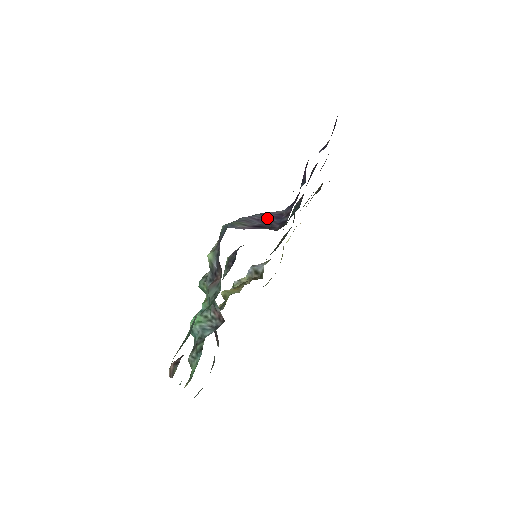
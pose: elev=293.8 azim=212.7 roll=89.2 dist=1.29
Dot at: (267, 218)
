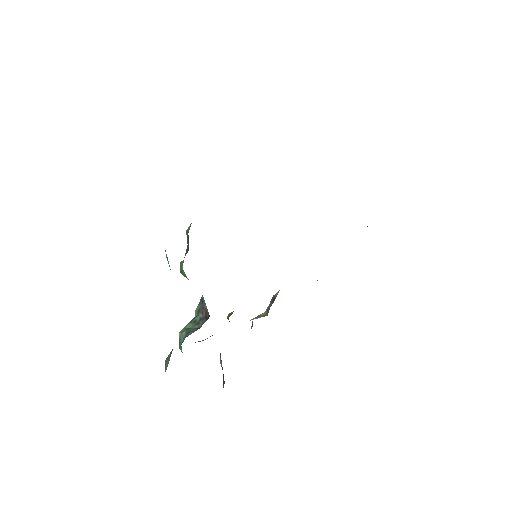
Dot at: occluded
